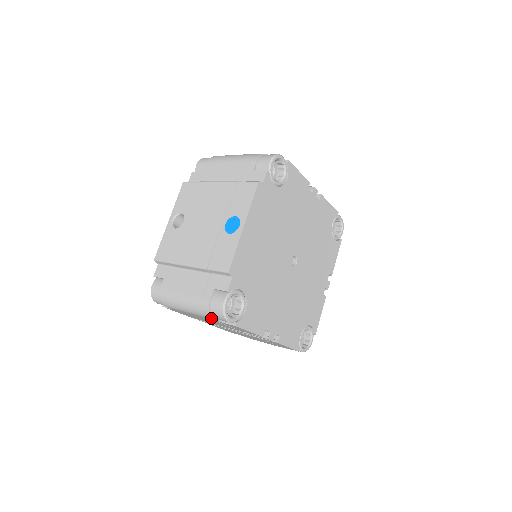
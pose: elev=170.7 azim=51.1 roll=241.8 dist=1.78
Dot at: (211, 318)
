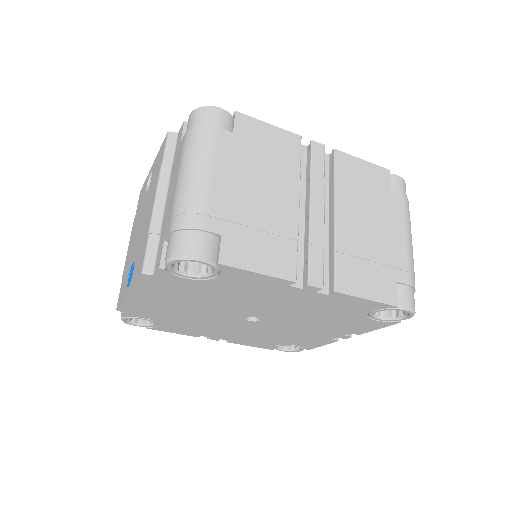
Dot at: occluded
